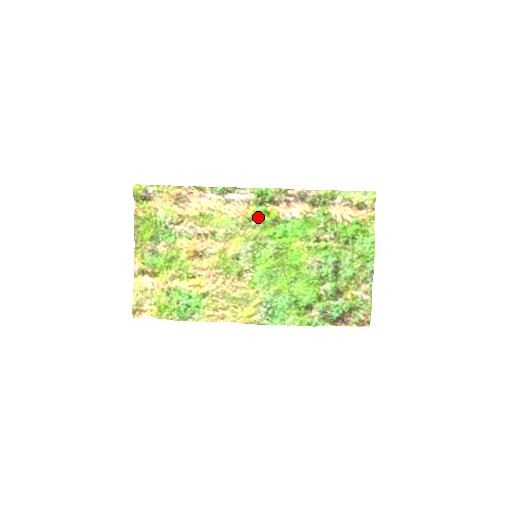
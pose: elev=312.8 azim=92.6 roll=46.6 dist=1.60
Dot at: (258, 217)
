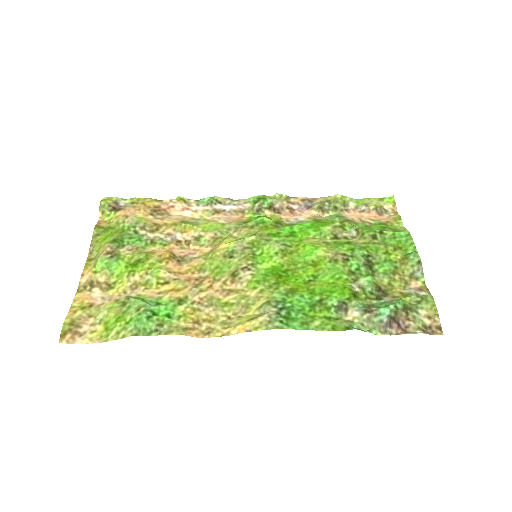
Dot at: (256, 218)
